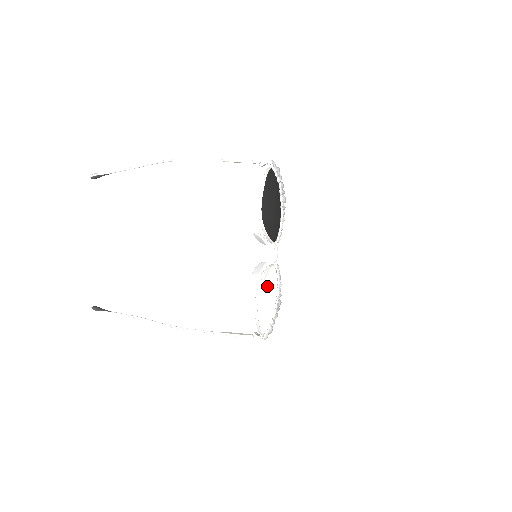
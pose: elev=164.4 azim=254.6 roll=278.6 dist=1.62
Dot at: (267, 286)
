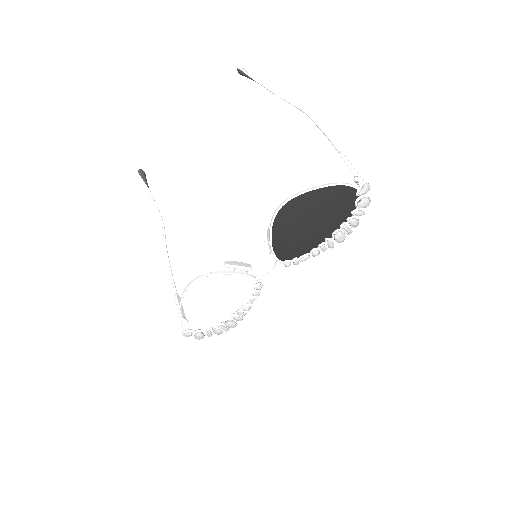
Dot at: (223, 286)
